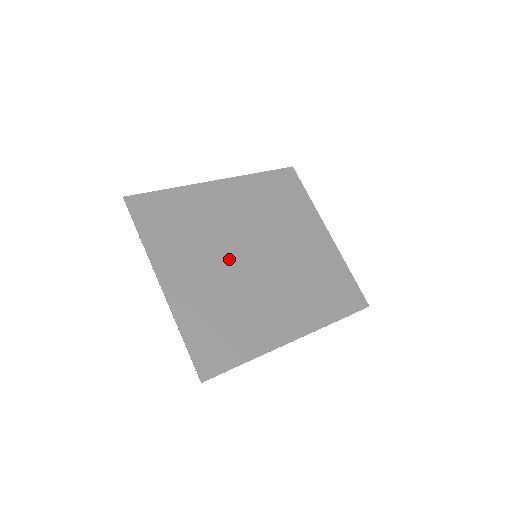
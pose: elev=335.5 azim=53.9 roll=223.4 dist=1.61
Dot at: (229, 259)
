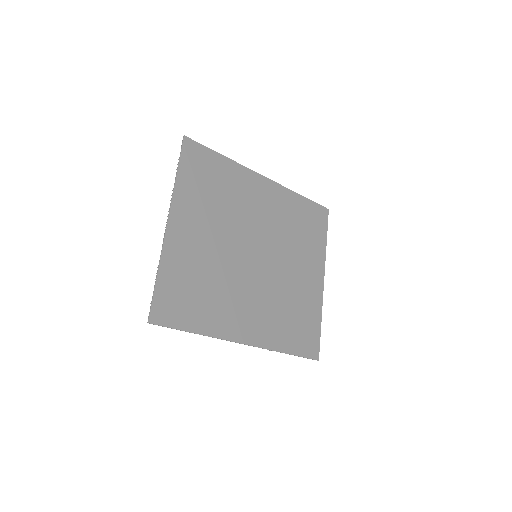
Dot at: (234, 243)
